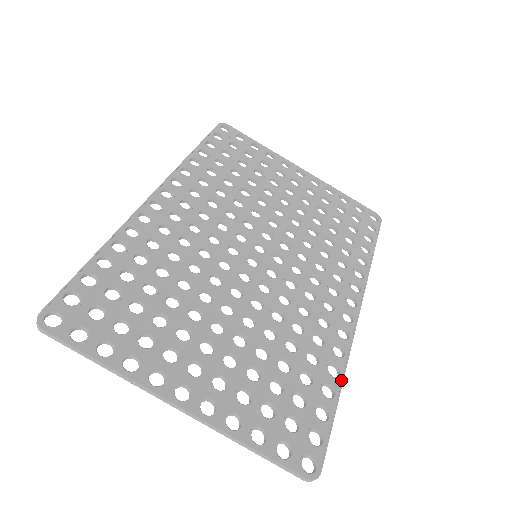
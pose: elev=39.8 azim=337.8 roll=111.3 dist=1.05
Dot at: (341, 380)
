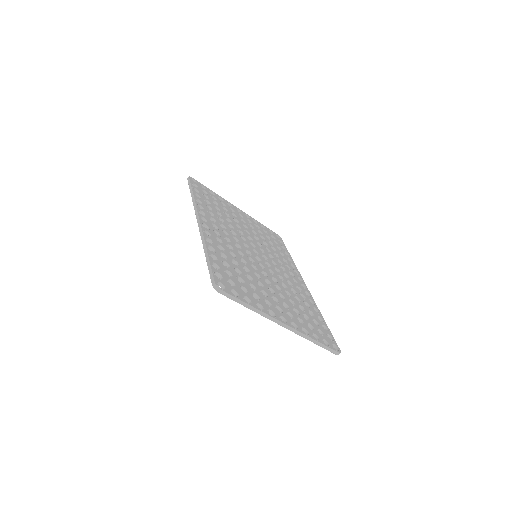
Dot at: (321, 314)
